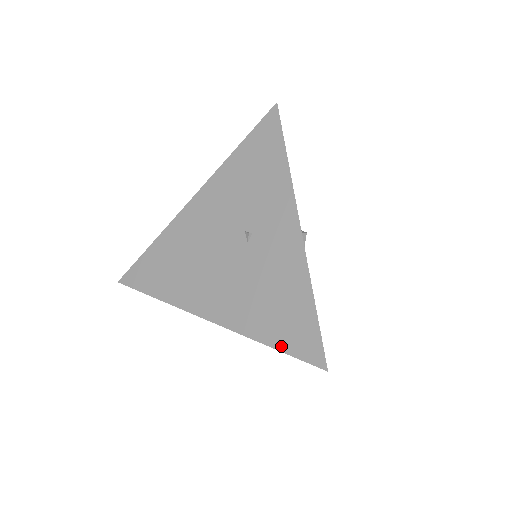
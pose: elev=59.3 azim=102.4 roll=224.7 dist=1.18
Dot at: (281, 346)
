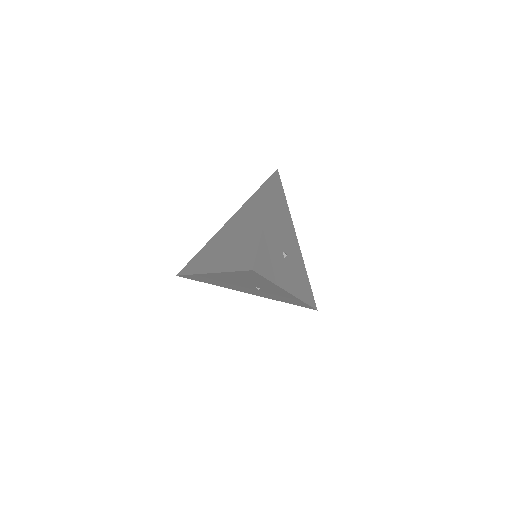
Dot at: occluded
